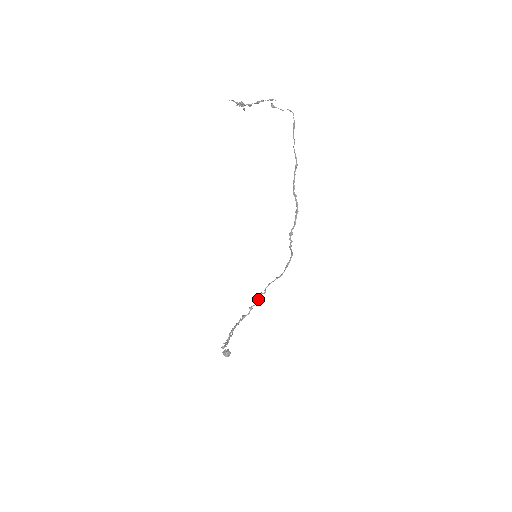
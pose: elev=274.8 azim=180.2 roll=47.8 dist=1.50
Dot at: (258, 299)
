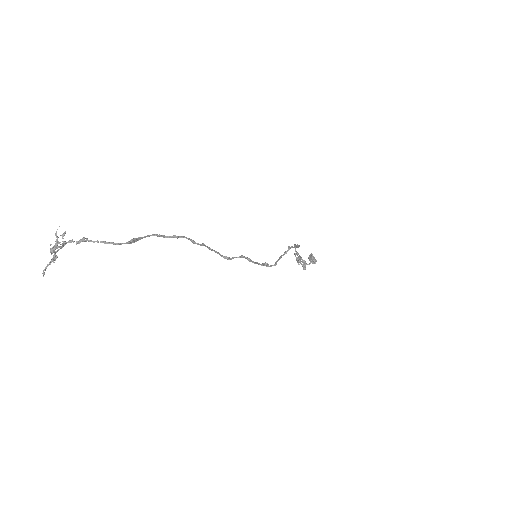
Dot at: occluded
